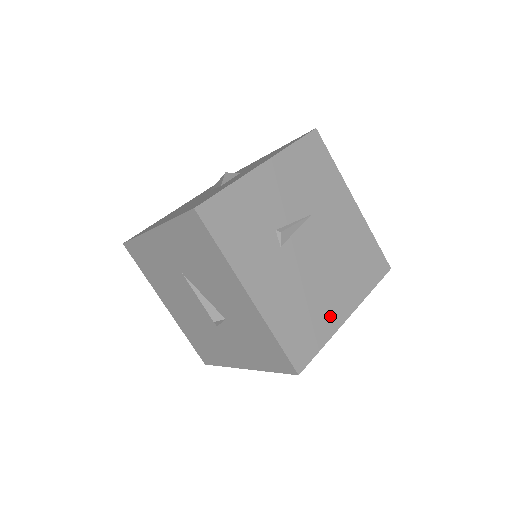
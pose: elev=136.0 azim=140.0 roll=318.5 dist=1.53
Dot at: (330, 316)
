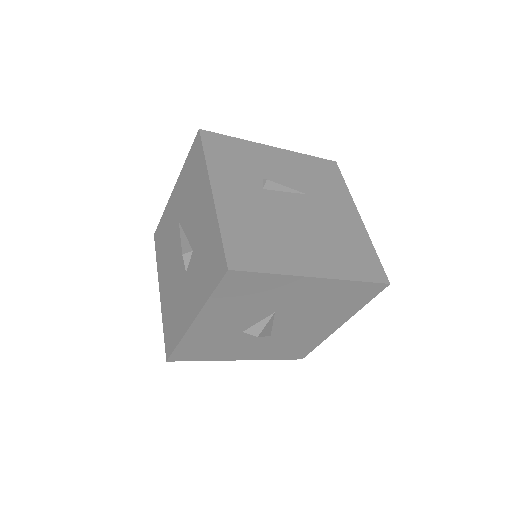
Dot at: (292, 260)
